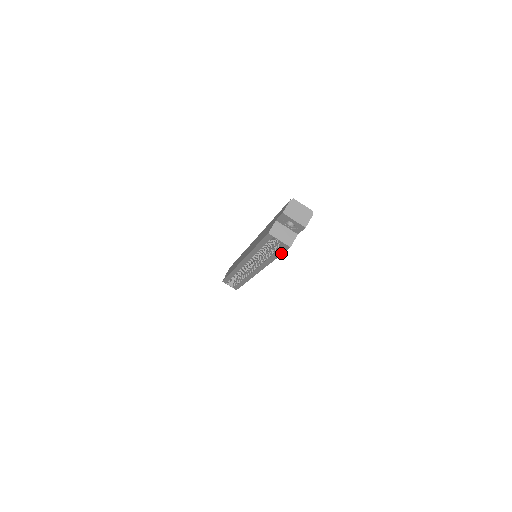
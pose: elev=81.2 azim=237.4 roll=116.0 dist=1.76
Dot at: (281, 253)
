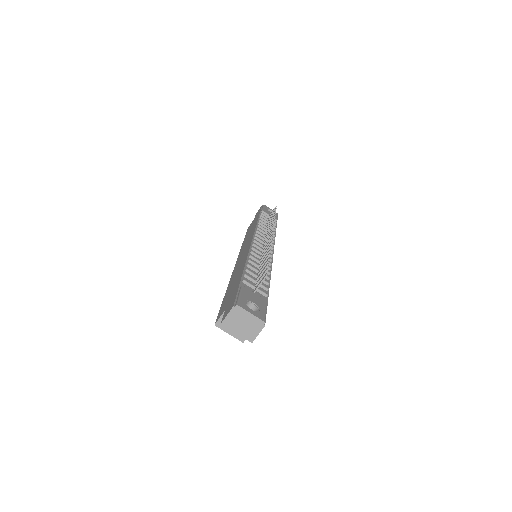
Dot at: occluded
